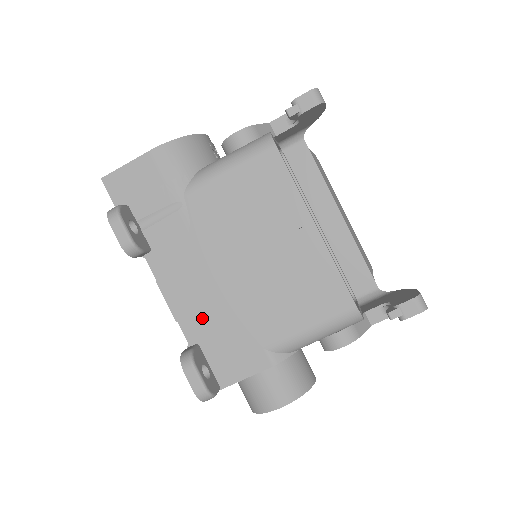
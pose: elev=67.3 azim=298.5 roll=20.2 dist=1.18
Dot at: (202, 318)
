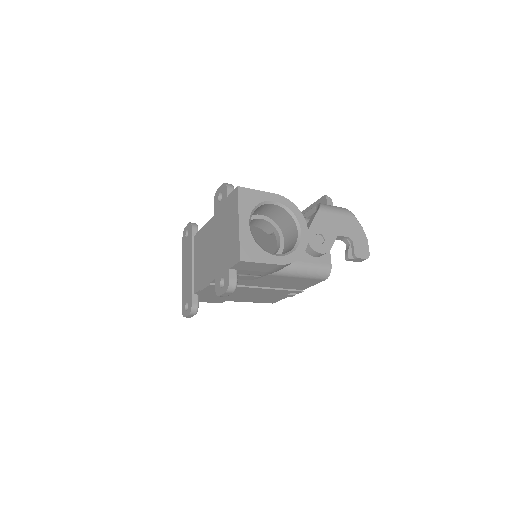
Dot at: occluded
